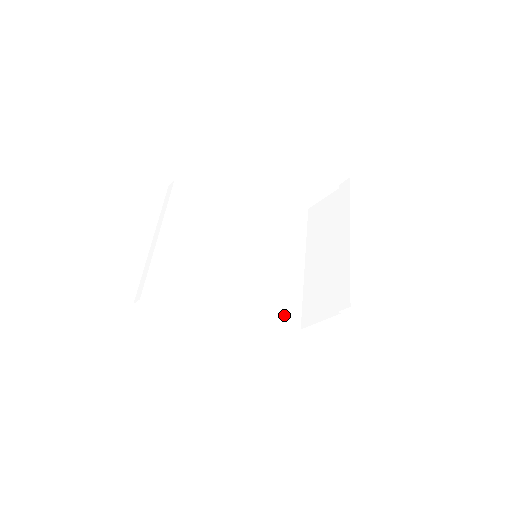
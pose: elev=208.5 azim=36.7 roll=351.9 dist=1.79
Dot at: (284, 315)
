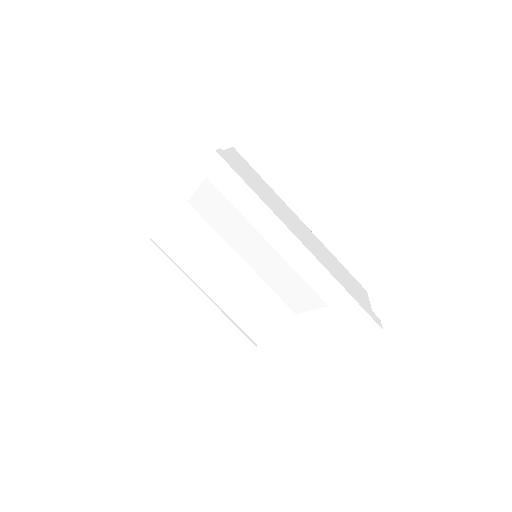
Dot at: occluded
